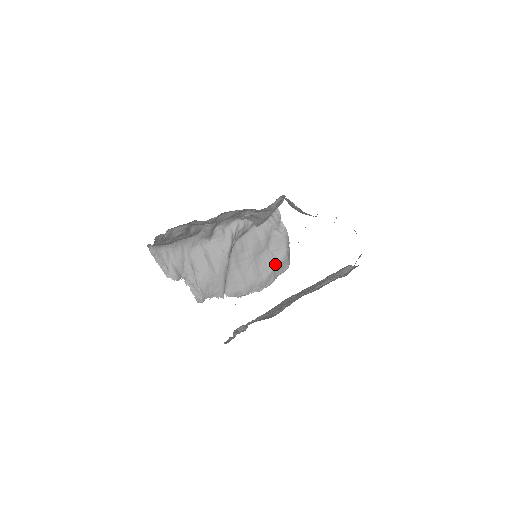
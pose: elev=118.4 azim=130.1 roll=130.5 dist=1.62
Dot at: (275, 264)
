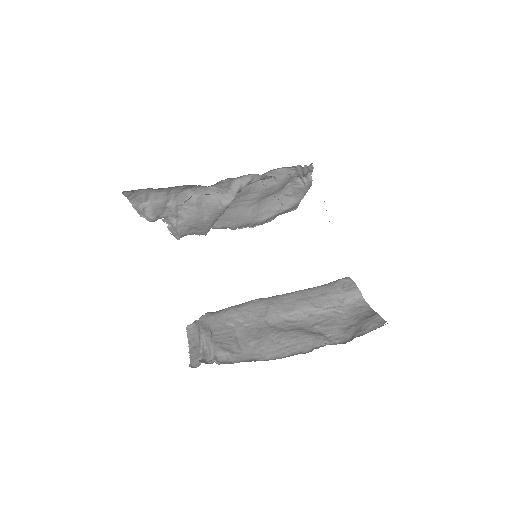
Dot at: (281, 209)
